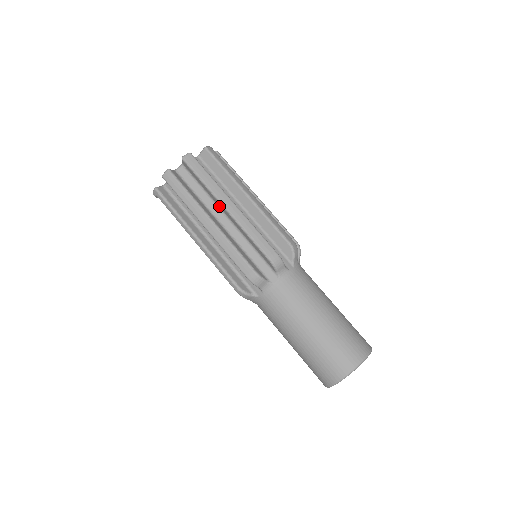
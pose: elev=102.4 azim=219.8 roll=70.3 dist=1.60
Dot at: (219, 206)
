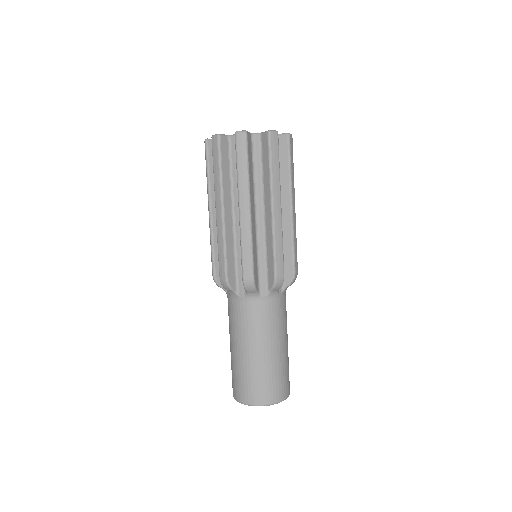
Dot at: occluded
